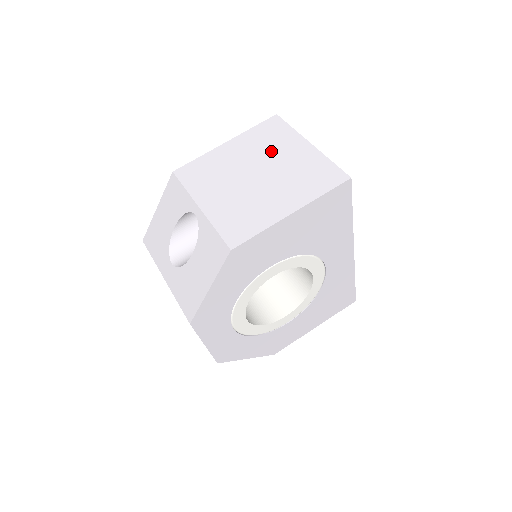
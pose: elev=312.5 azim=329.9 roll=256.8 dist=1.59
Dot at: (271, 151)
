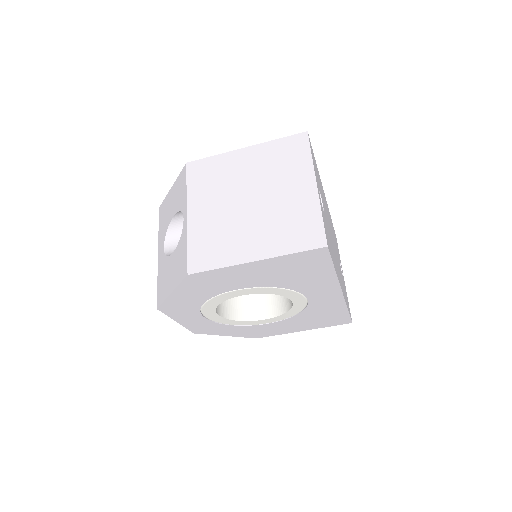
Dot at: (277, 178)
